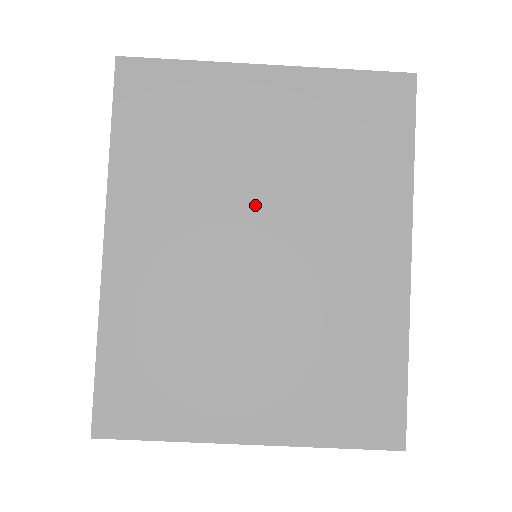
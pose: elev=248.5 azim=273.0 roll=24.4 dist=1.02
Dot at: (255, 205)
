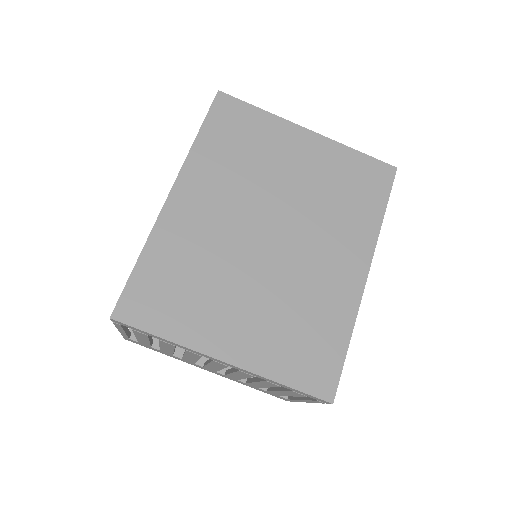
Dot at: (277, 205)
